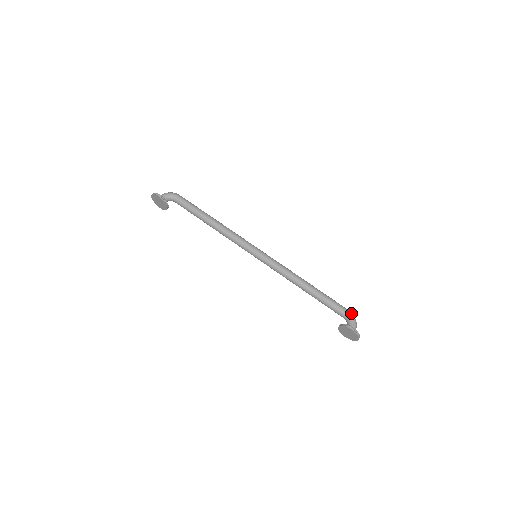
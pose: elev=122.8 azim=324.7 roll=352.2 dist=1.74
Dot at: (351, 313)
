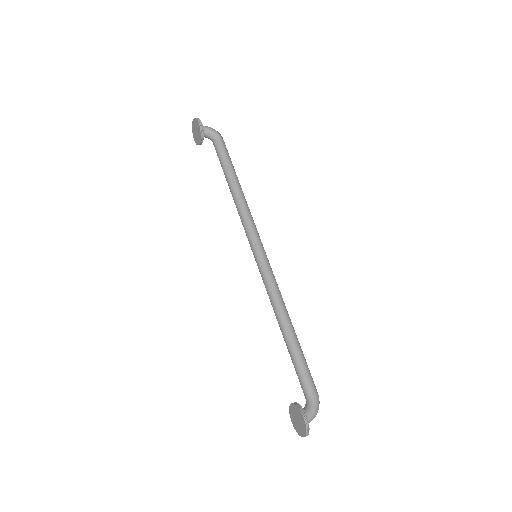
Dot at: (318, 398)
